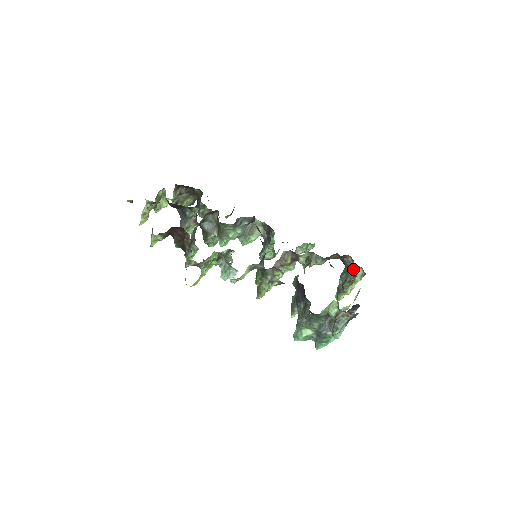
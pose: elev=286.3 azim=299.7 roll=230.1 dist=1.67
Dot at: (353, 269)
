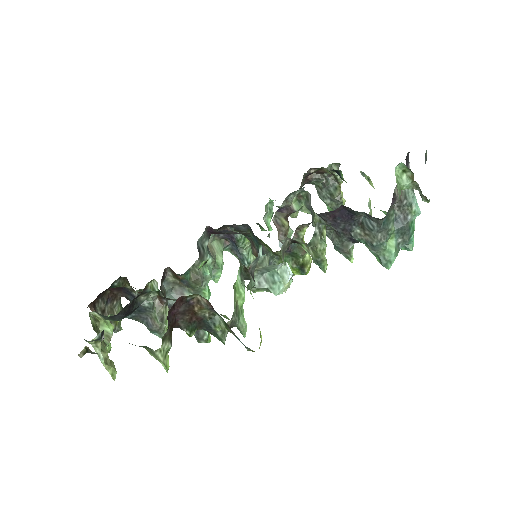
Dot at: (326, 175)
